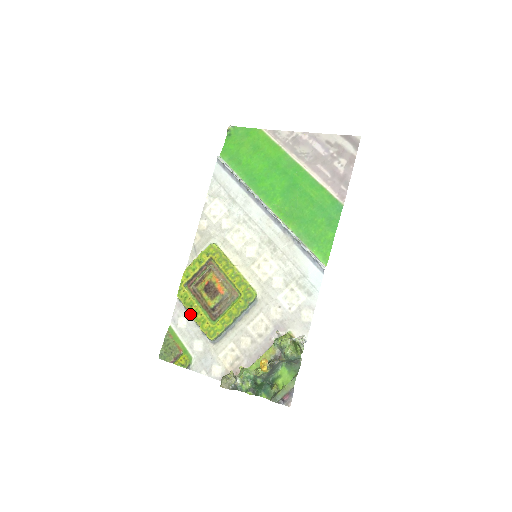
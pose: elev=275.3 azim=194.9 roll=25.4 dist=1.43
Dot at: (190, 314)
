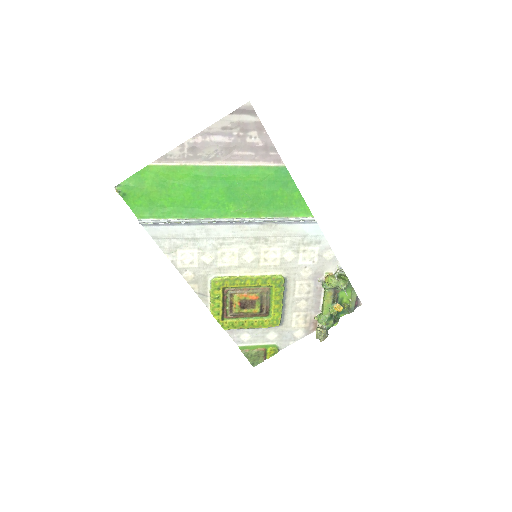
Dot at: (247, 329)
